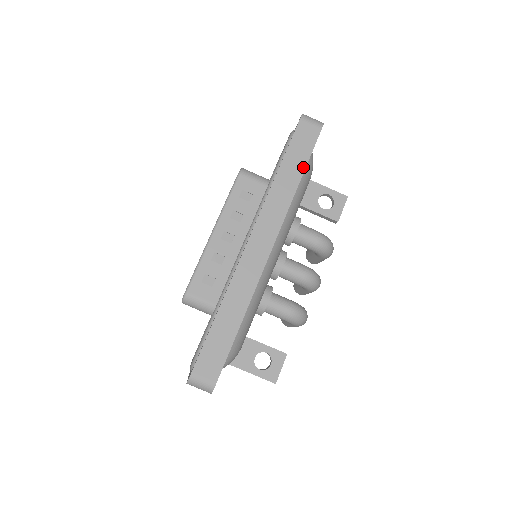
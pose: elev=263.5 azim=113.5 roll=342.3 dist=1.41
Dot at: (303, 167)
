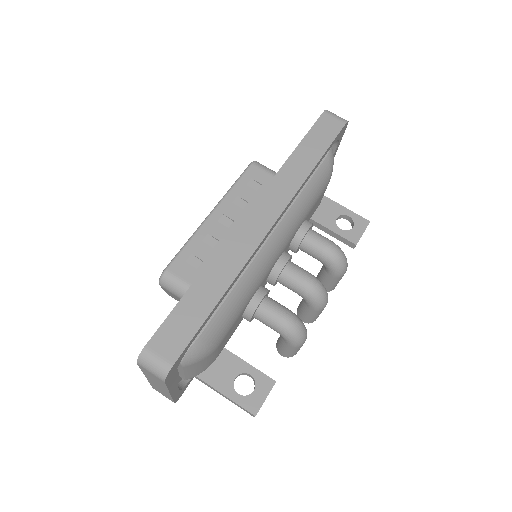
Dot at: (320, 154)
